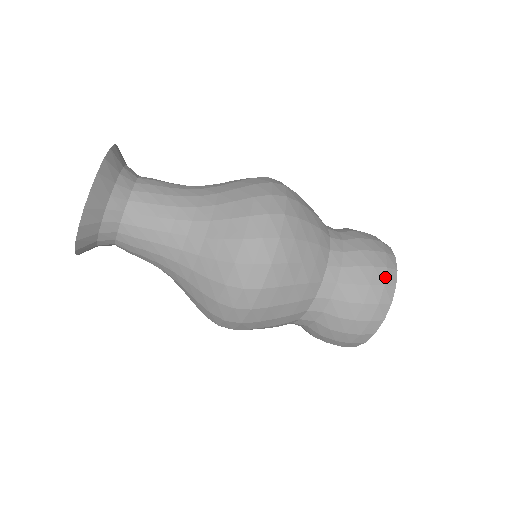
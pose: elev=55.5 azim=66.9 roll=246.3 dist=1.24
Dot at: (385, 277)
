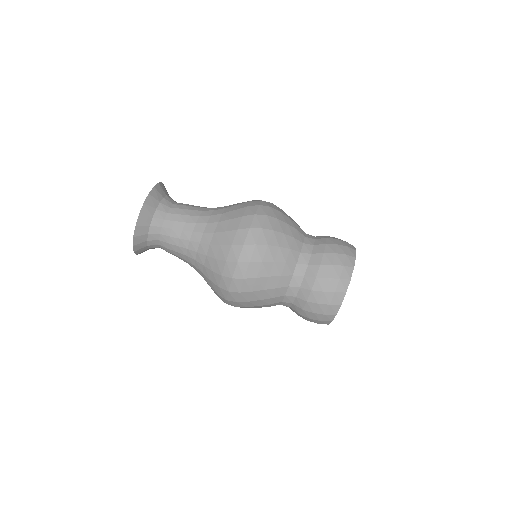
Dot at: (337, 286)
